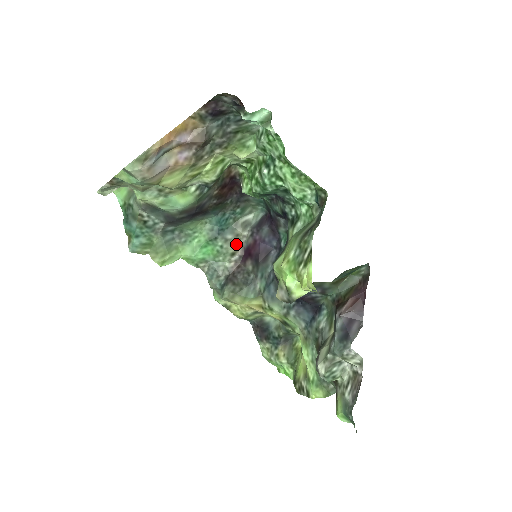
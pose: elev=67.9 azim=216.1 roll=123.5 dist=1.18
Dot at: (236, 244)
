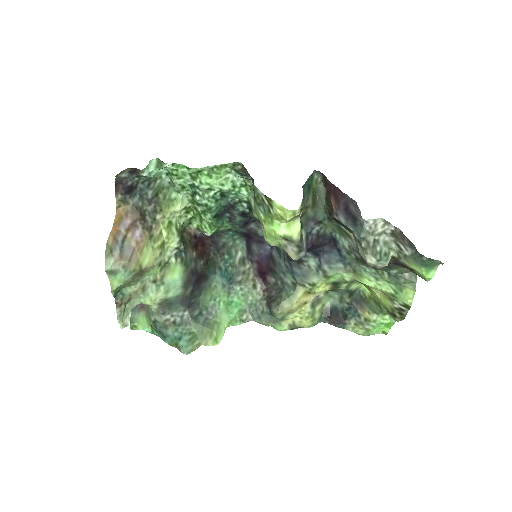
Dot at: (249, 278)
